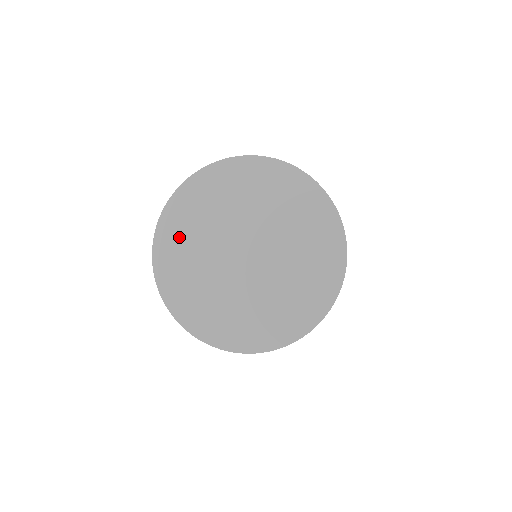
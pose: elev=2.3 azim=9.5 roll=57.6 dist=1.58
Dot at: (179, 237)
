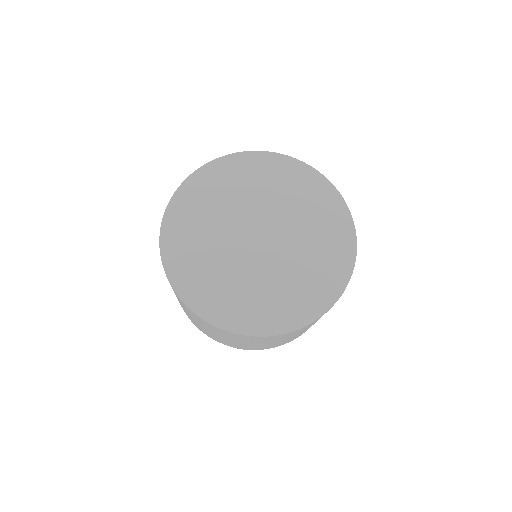
Dot at: (193, 211)
